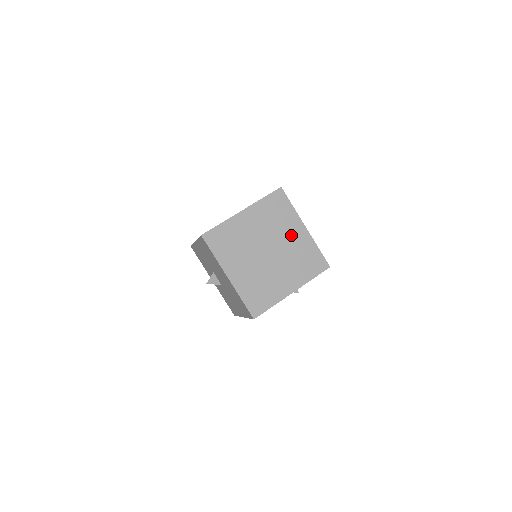
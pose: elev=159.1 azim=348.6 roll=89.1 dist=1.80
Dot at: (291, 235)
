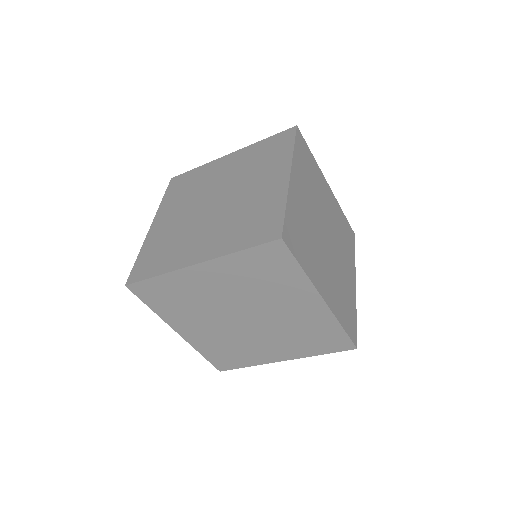
Dot at: (291, 306)
